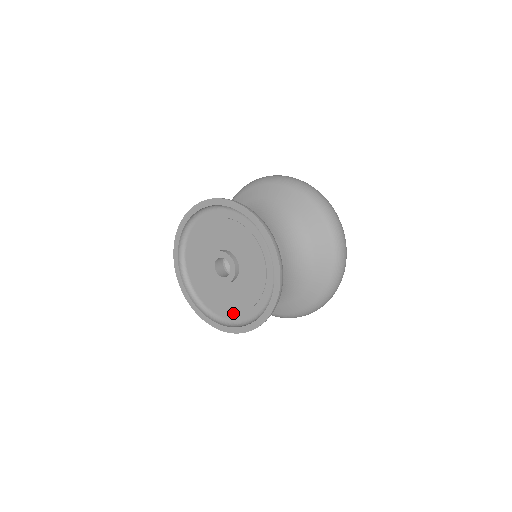
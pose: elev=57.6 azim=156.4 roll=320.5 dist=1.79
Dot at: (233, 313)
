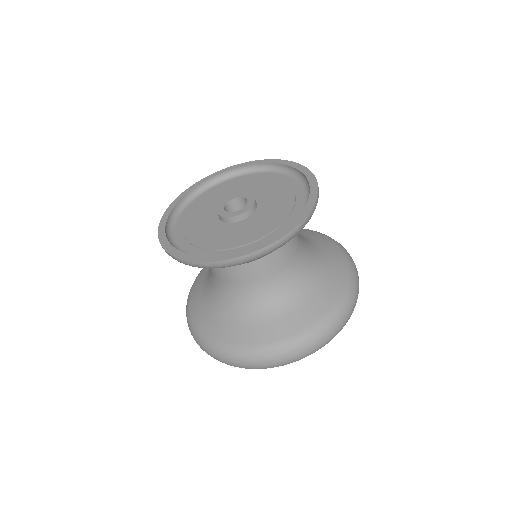
Dot at: (204, 250)
